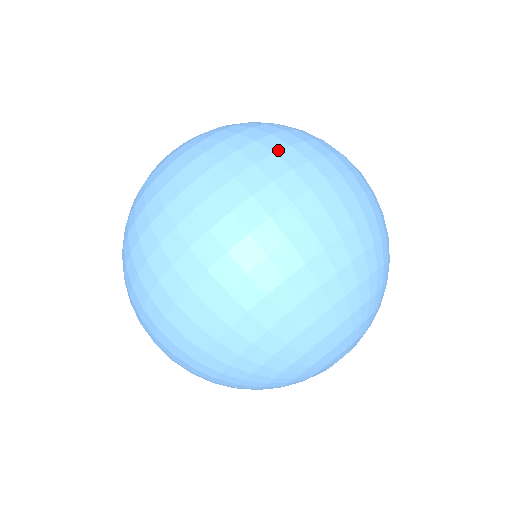
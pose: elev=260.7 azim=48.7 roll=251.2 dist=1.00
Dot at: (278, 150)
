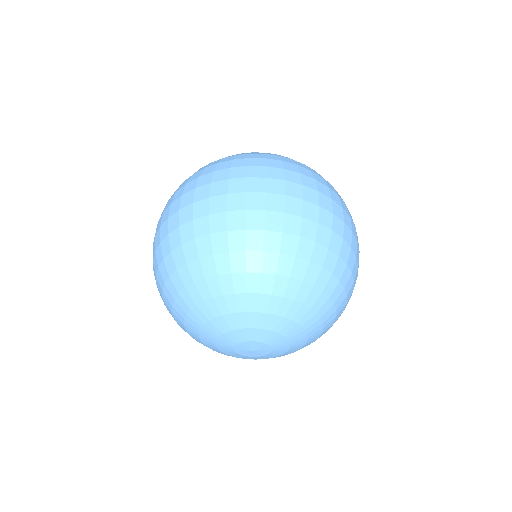
Dot at: (331, 189)
